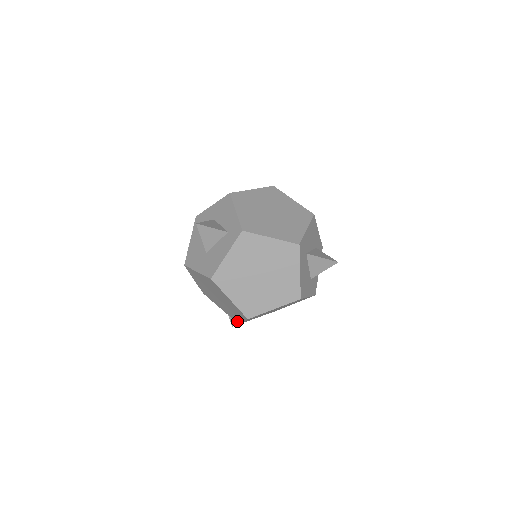
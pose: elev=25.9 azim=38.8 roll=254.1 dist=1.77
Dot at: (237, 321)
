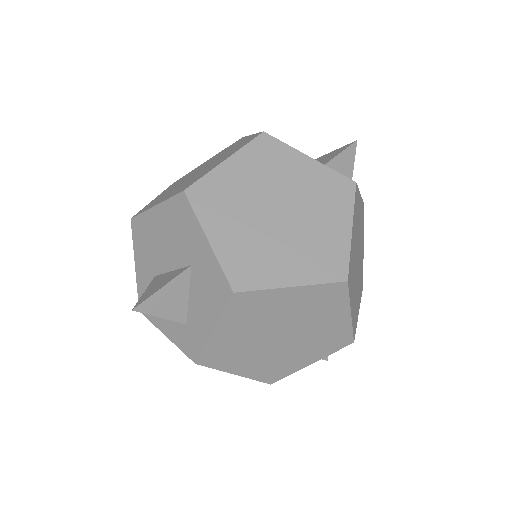
Dot at: occluded
